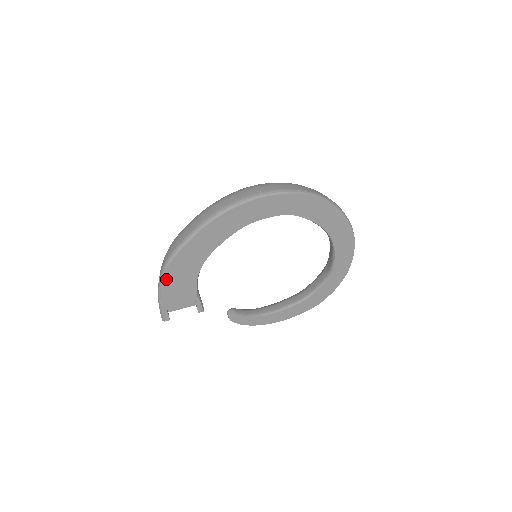
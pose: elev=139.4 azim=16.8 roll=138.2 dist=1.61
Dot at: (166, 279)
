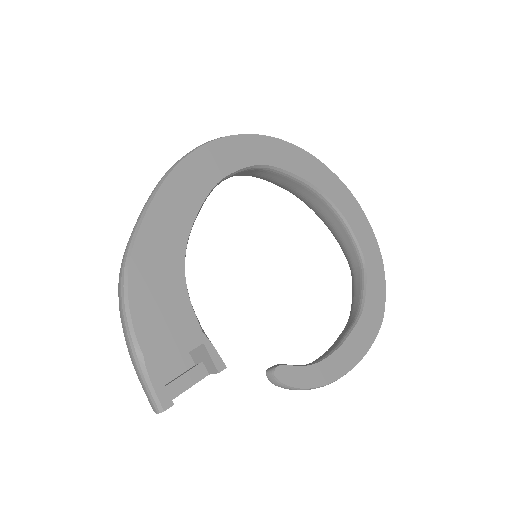
Dot at: (133, 298)
